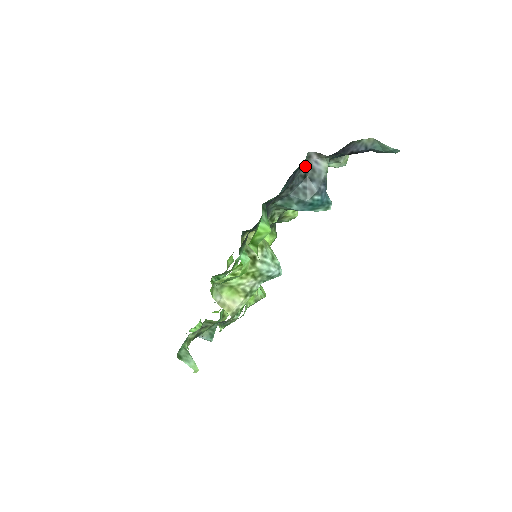
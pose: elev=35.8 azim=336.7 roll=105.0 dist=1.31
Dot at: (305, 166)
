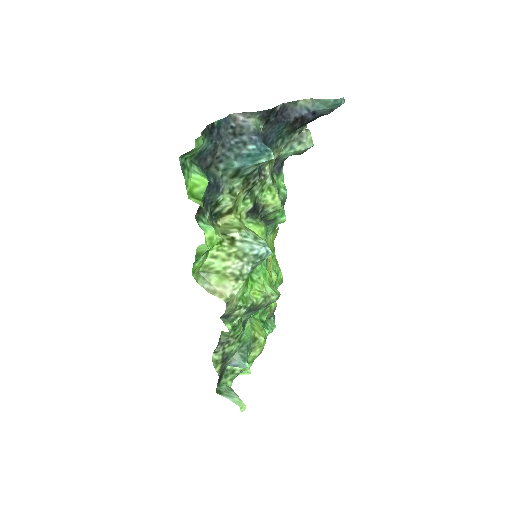
Dot at: (232, 125)
